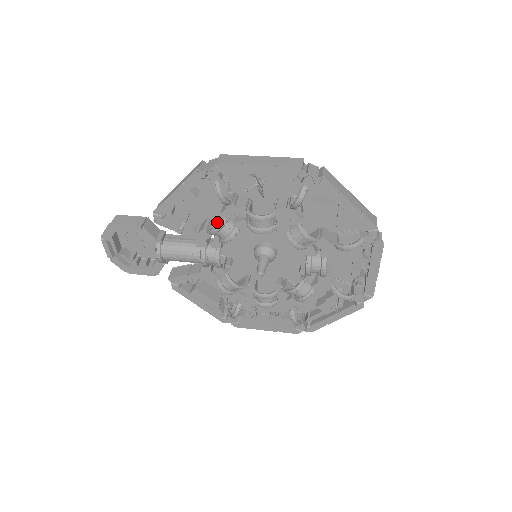
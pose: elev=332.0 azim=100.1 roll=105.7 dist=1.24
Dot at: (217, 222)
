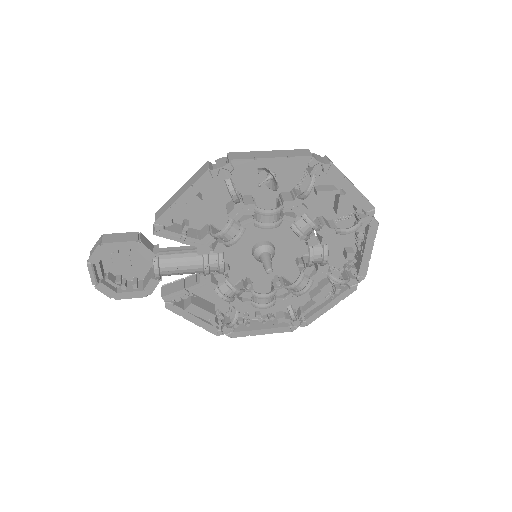
Dot at: (216, 226)
